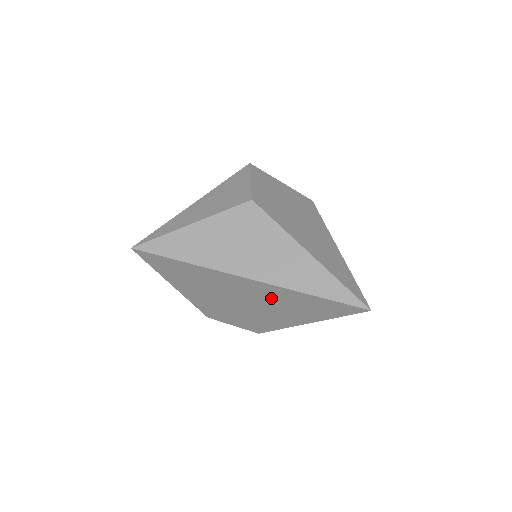
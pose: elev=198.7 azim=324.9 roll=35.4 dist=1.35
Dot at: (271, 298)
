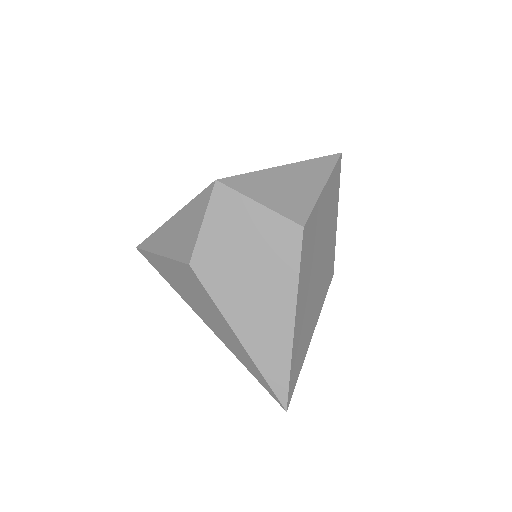
Dot at: occluded
